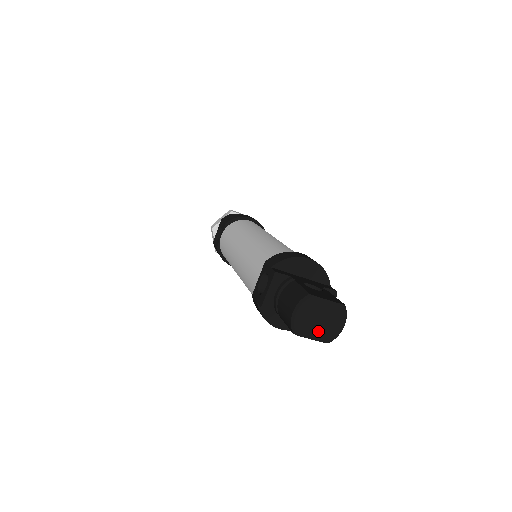
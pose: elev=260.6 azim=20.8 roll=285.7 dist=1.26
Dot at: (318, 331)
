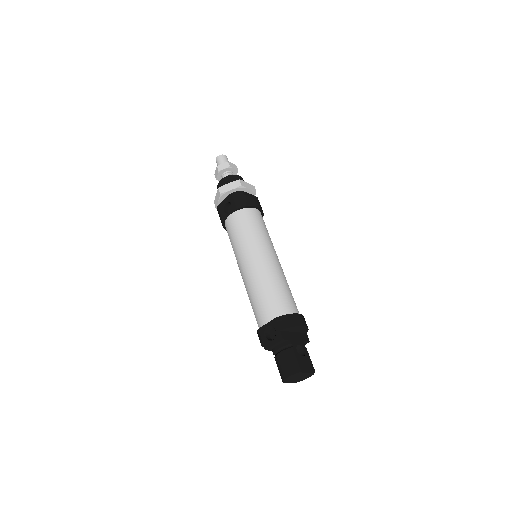
Dot at: (295, 381)
